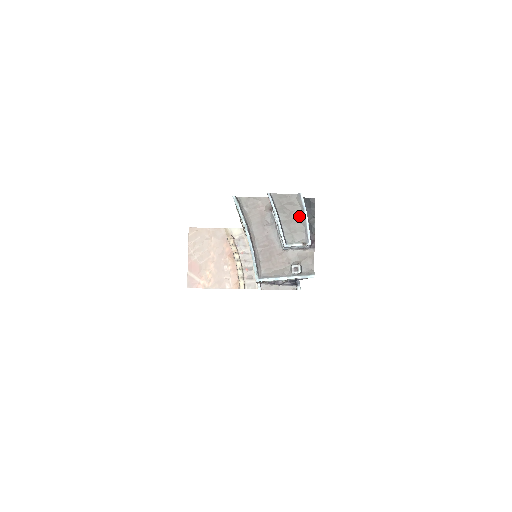
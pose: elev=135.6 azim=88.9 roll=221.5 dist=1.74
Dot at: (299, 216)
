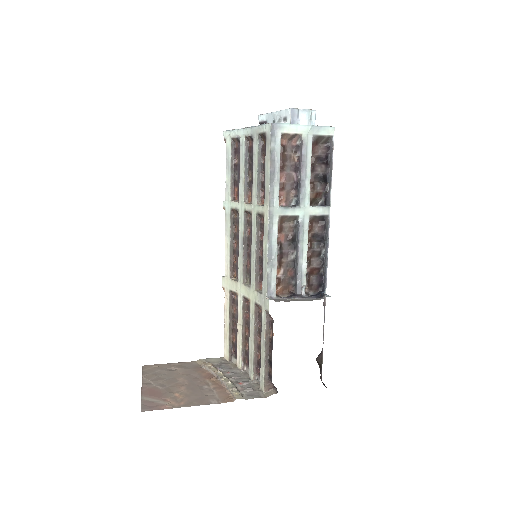
Dot at: occluded
